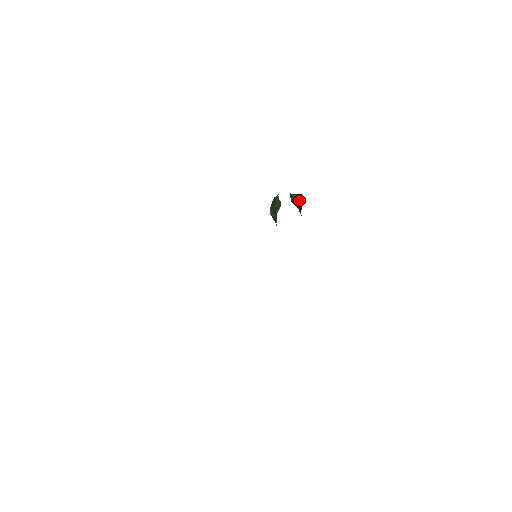
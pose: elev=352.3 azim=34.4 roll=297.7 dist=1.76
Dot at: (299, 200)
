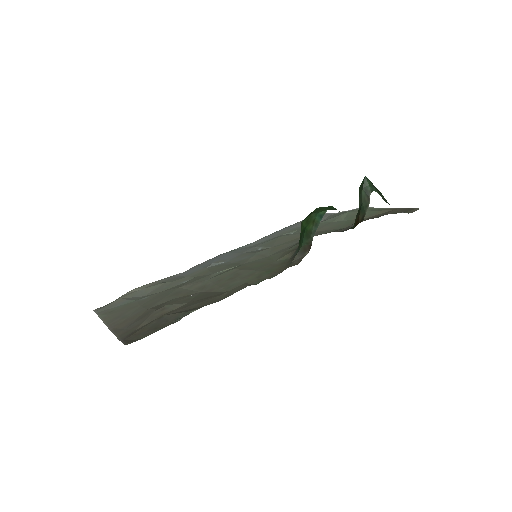
Dot at: (363, 208)
